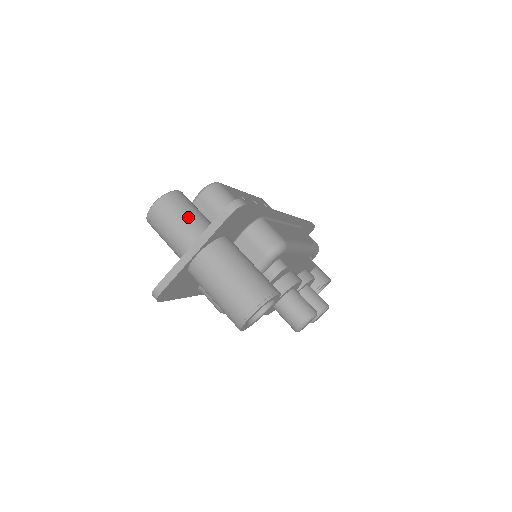
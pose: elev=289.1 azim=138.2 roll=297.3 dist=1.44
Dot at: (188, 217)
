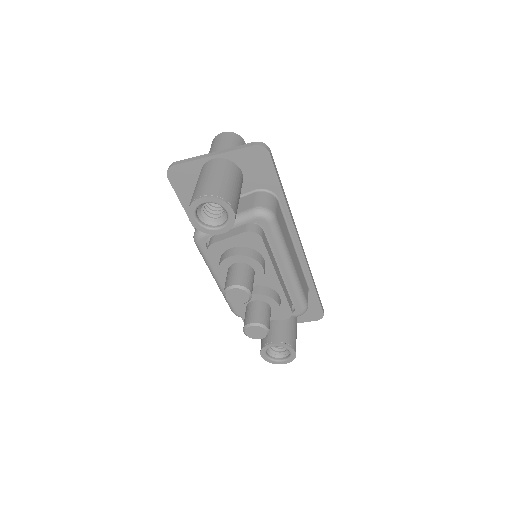
Dot at: occluded
